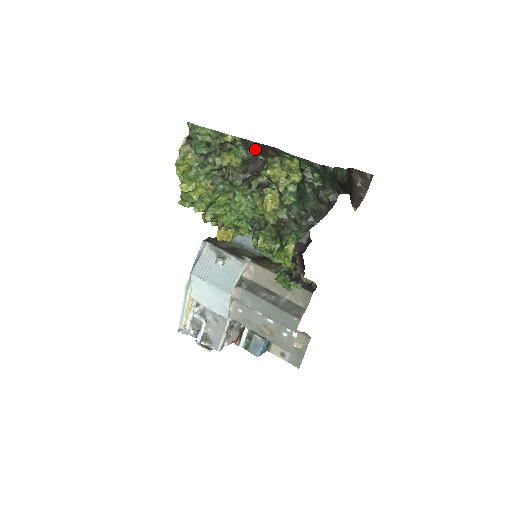
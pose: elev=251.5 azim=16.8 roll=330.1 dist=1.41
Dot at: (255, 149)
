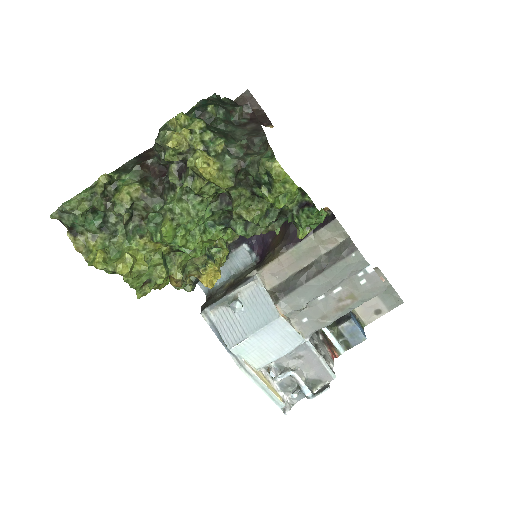
Dot at: occluded
